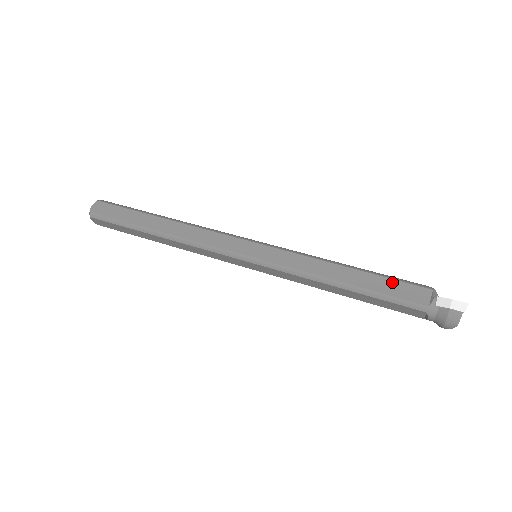
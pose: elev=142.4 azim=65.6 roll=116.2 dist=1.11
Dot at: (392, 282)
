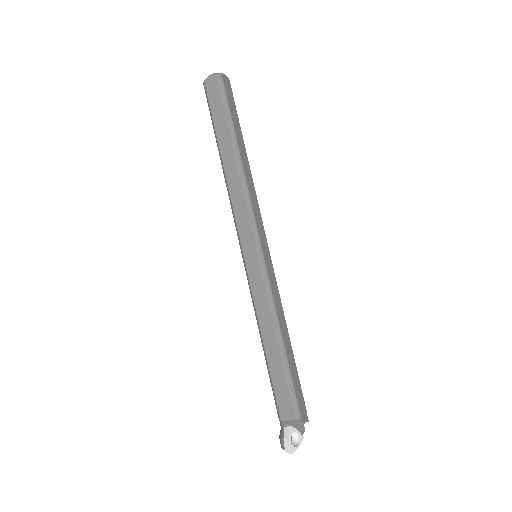
Dot at: (285, 385)
